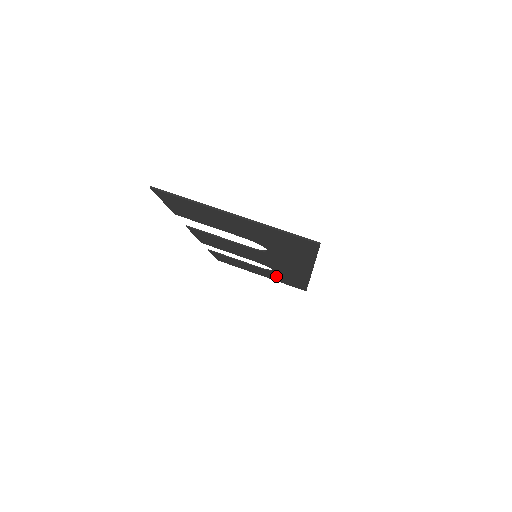
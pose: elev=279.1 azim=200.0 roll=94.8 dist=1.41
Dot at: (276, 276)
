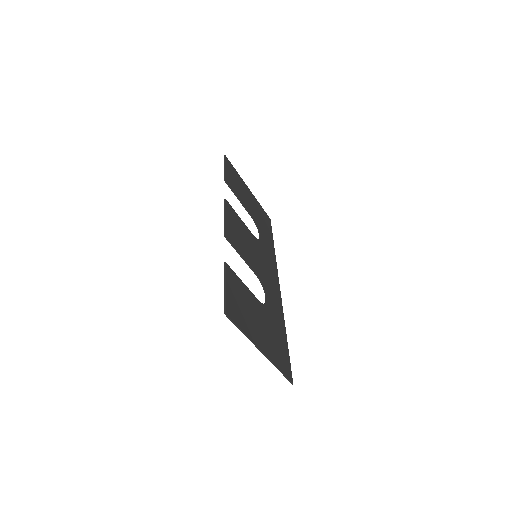
Dot at: (258, 219)
